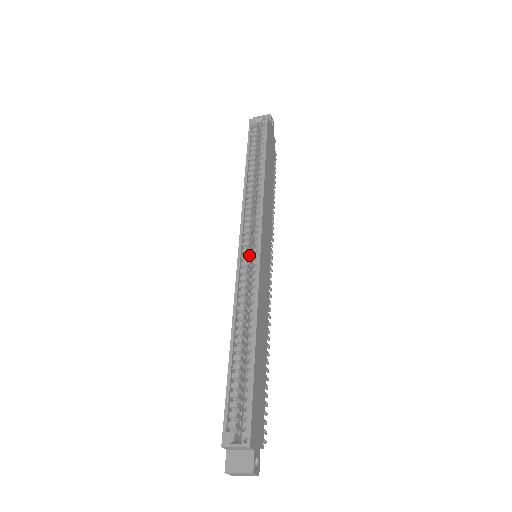
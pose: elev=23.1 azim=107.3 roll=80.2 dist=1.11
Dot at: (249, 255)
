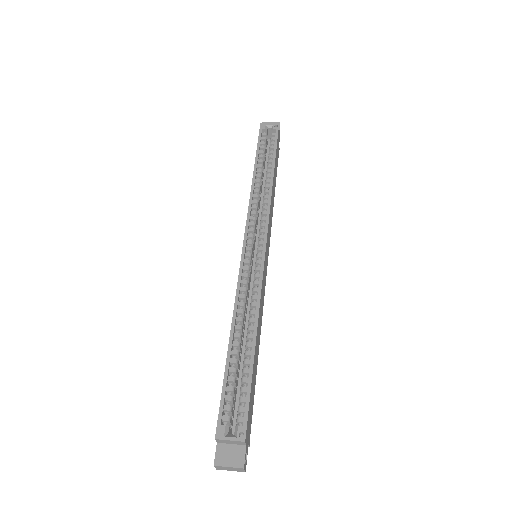
Dot at: (252, 254)
